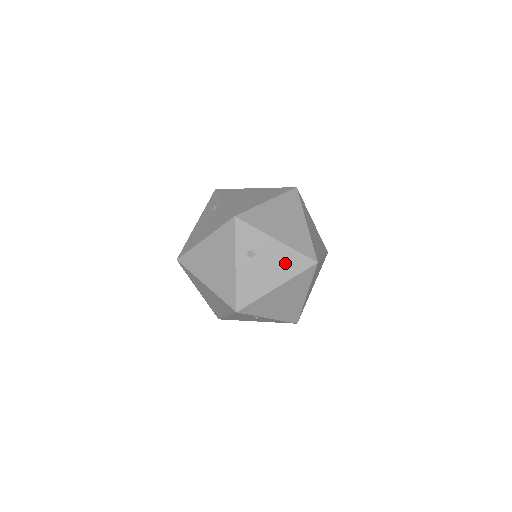
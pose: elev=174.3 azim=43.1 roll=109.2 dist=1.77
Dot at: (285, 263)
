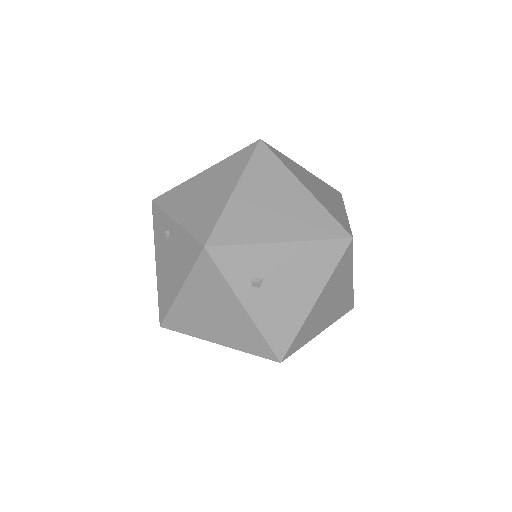
Dot at: (309, 265)
